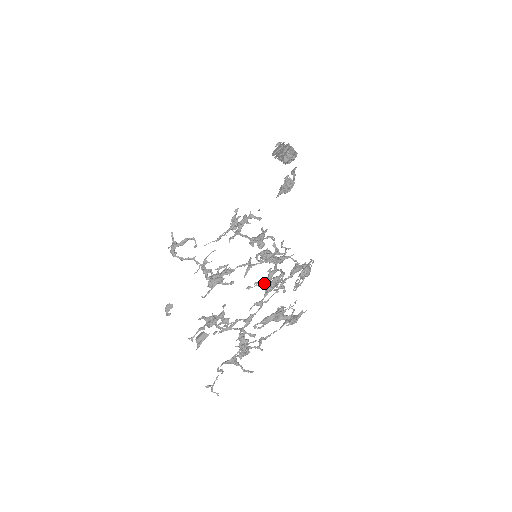
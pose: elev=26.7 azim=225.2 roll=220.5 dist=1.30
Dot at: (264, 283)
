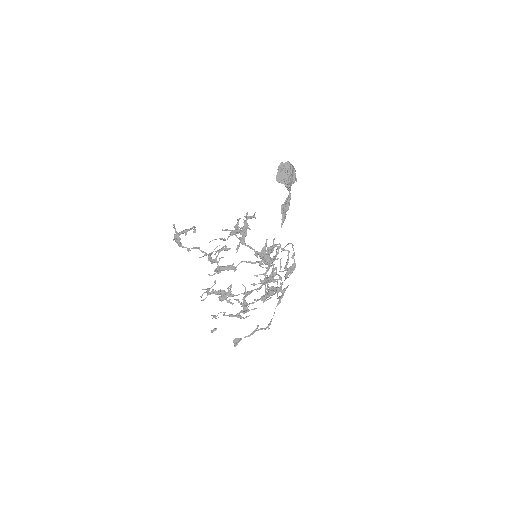
Dot at: (265, 282)
